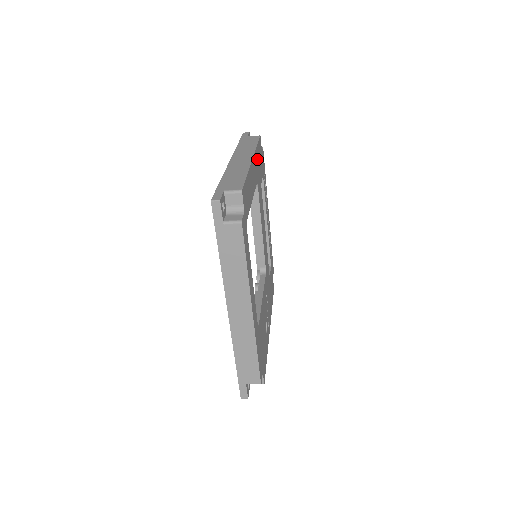
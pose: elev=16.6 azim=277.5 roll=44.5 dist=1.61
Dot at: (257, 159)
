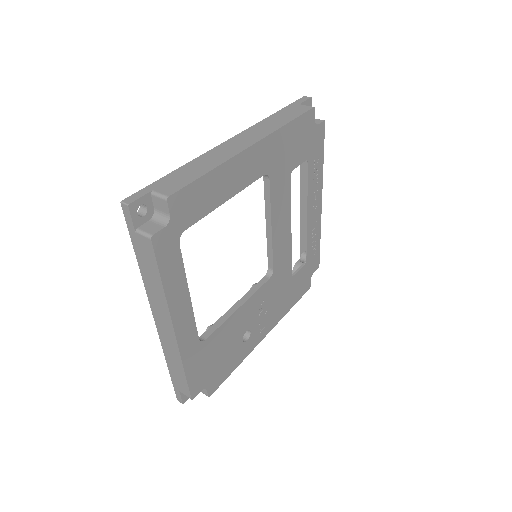
Dot at: (281, 142)
